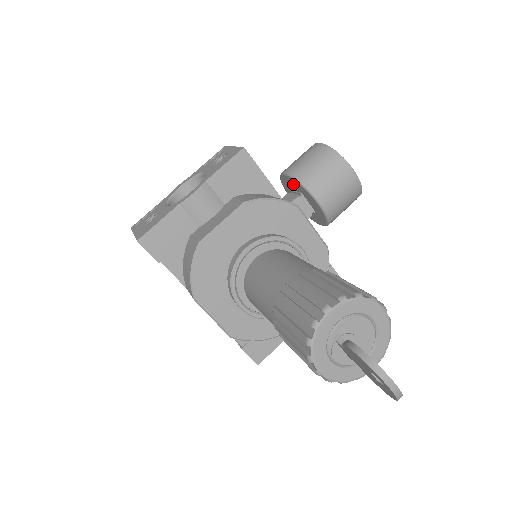
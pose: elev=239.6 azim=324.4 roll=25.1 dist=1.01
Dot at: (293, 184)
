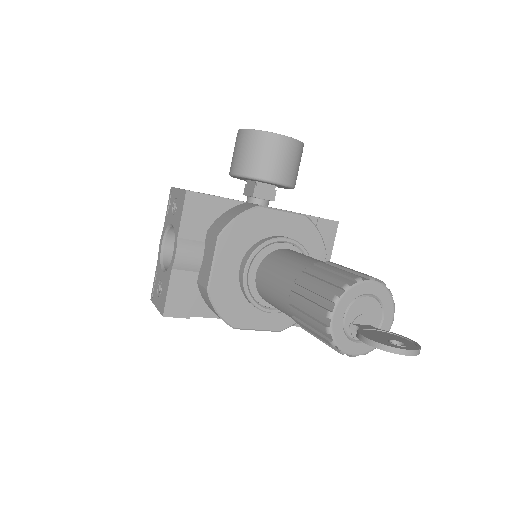
Dot at: occluded
